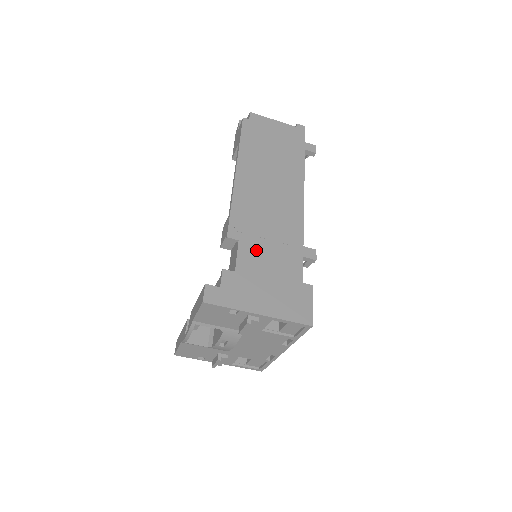
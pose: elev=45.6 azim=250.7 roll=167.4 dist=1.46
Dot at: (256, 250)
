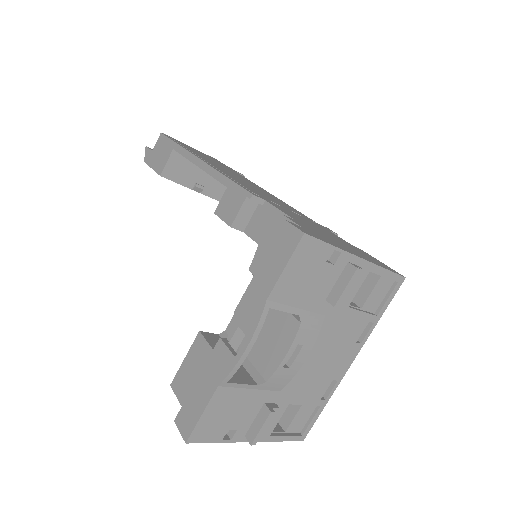
Dot at: (289, 212)
